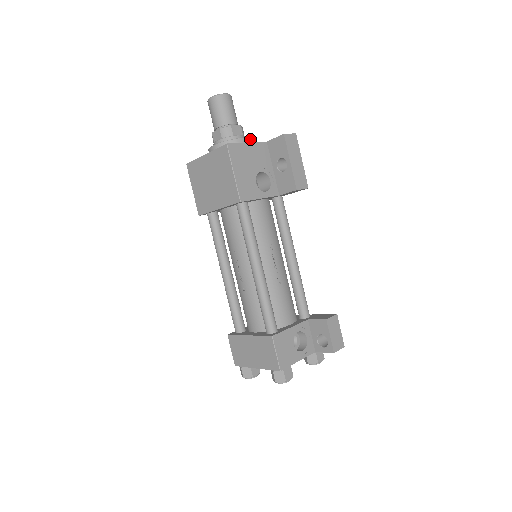
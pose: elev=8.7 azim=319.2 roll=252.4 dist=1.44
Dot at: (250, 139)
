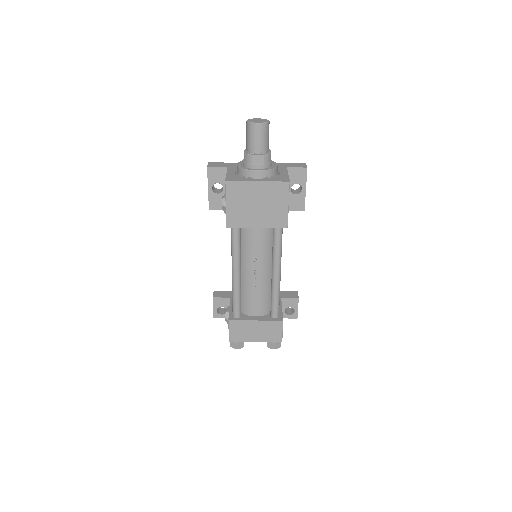
Dot at: (276, 163)
